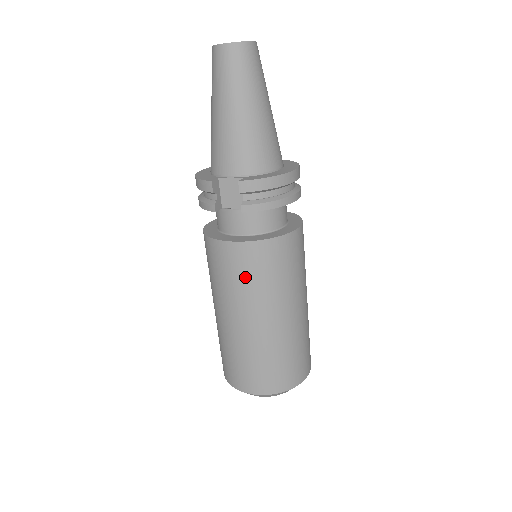
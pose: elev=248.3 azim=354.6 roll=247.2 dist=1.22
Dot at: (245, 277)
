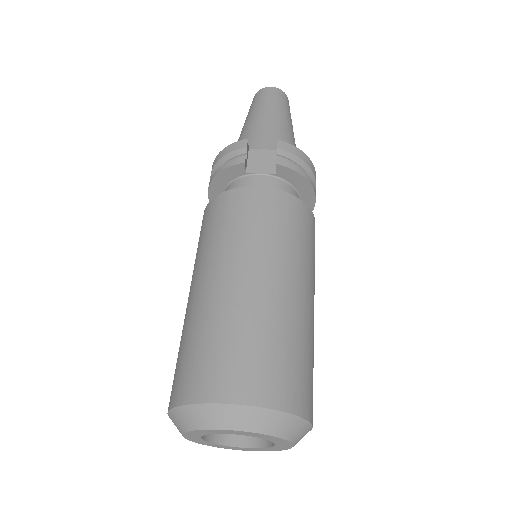
Dot at: (267, 223)
